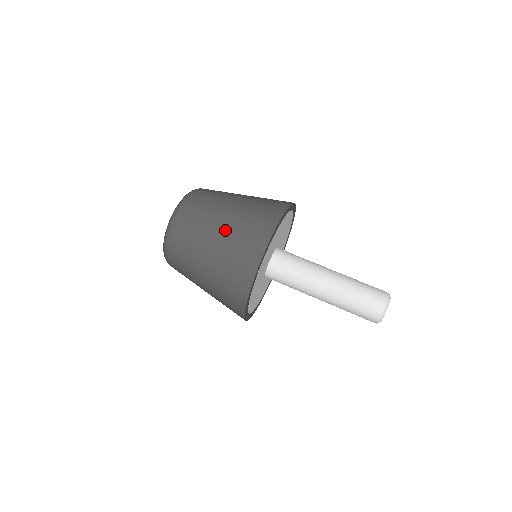
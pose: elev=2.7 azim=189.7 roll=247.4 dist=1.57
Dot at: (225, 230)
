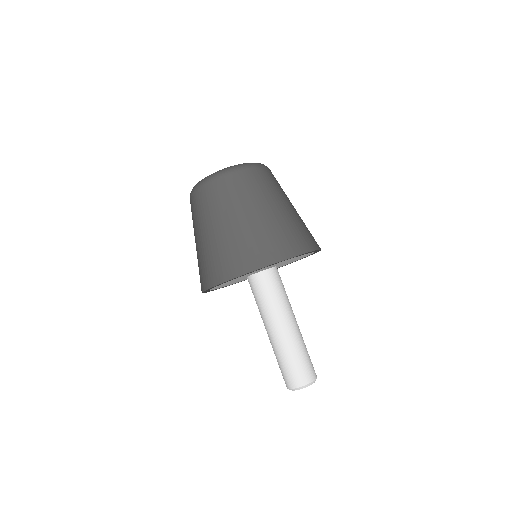
Dot at: (283, 213)
